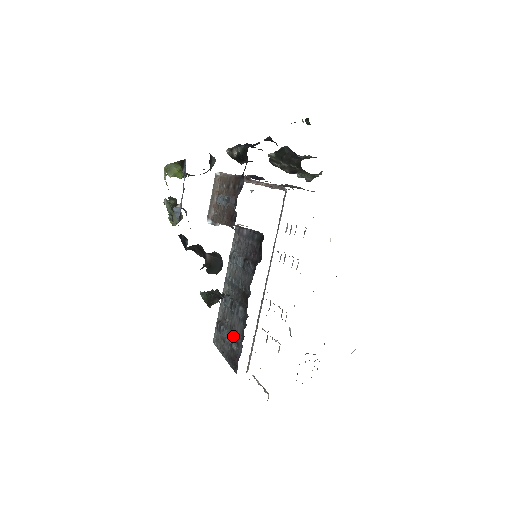
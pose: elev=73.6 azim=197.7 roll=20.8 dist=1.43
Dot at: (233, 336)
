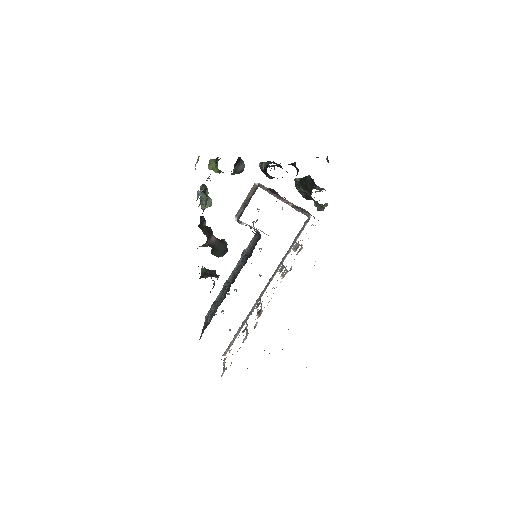
Dot at: occluded
